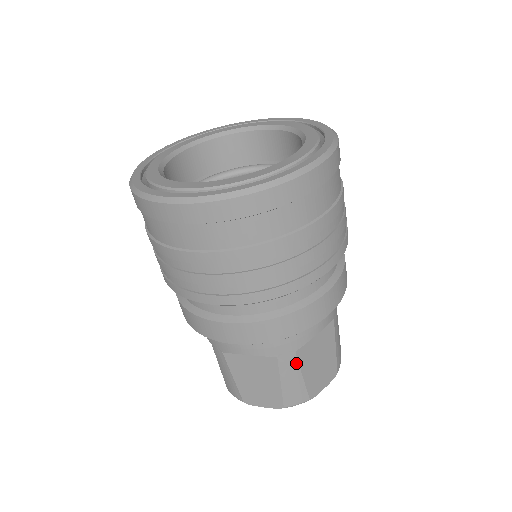
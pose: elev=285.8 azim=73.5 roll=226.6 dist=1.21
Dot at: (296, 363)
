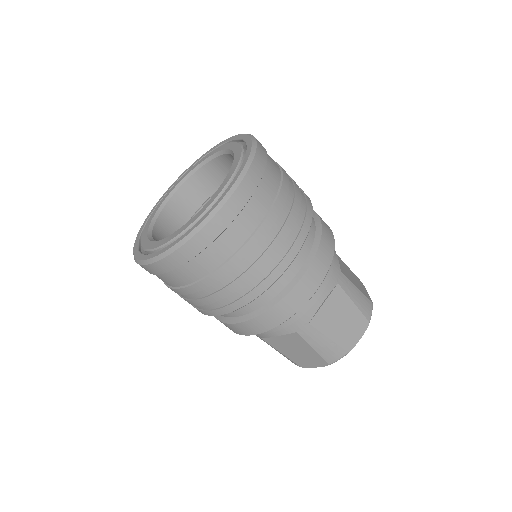
Dot at: (316, 331)
